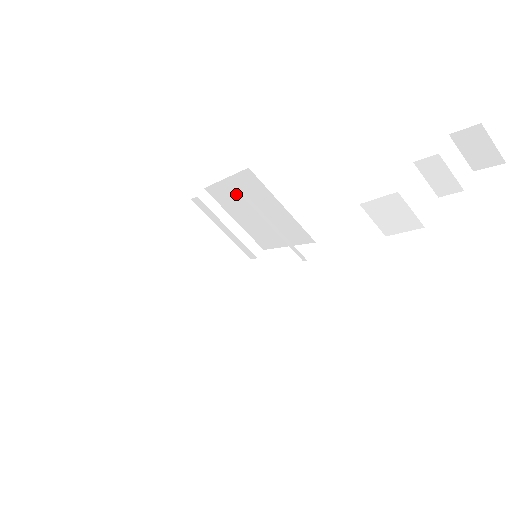
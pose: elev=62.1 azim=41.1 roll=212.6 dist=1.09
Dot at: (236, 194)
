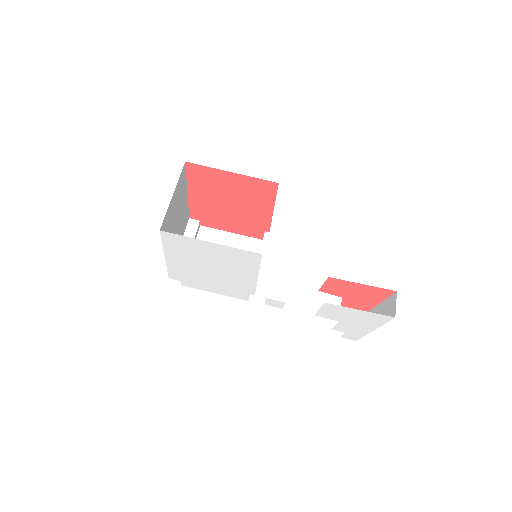
Dot at: (226, 244)
